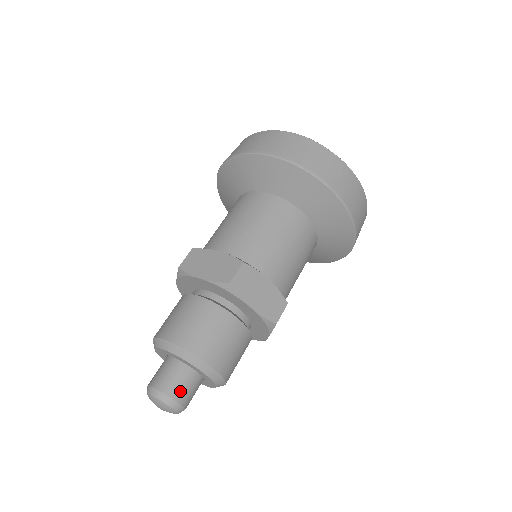
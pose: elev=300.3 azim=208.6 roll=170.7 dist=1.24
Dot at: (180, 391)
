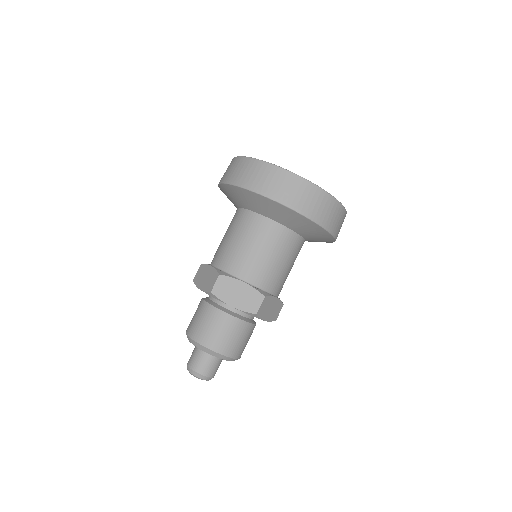
Dot at: (214, 371)
